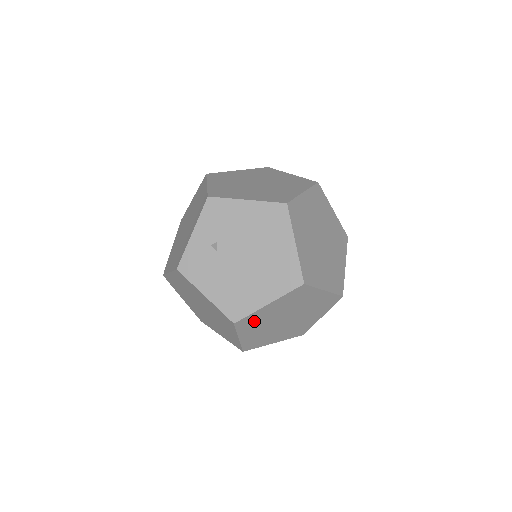
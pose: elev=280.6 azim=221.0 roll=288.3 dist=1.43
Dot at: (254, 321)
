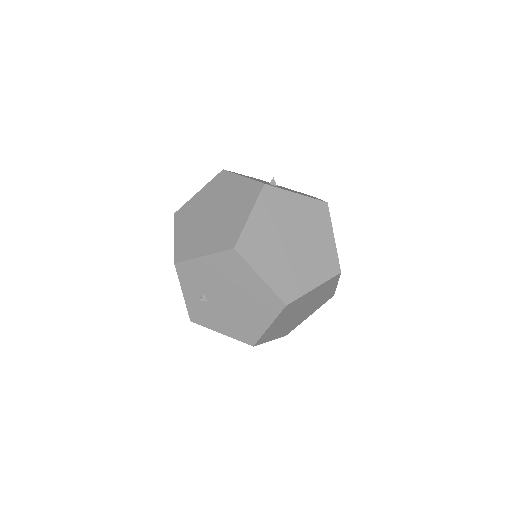
Dot at: (270, 333)
